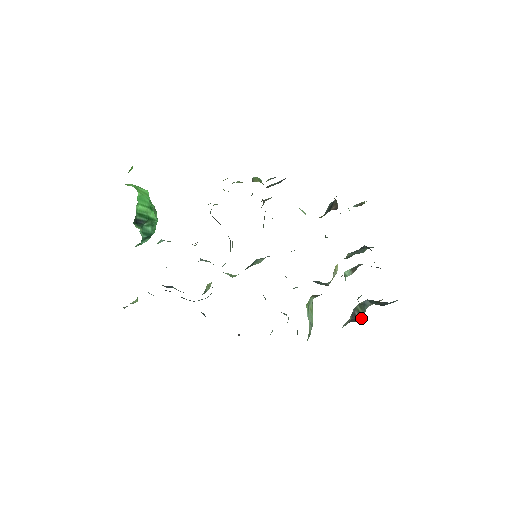
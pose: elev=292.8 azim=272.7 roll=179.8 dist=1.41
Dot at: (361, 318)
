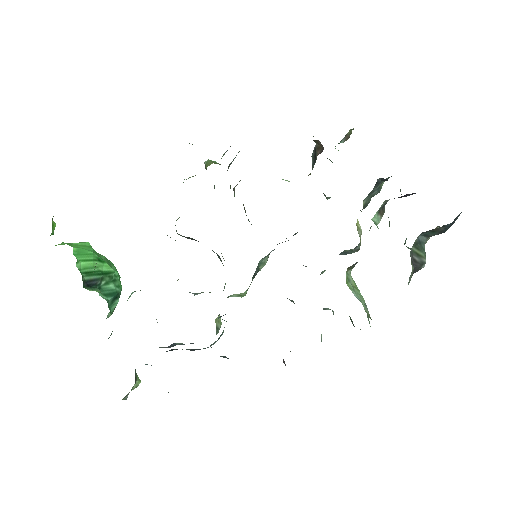
Dot at: (424, 262)
